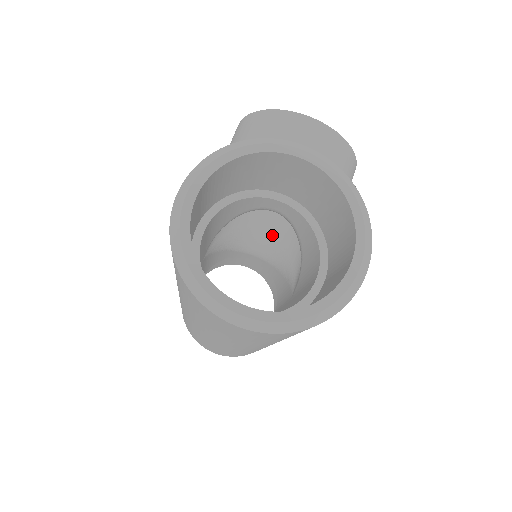
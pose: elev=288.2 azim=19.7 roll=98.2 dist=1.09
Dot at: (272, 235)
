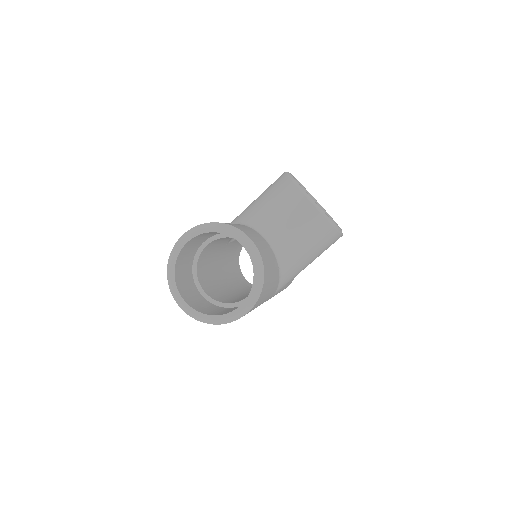
Dot at: occluded
